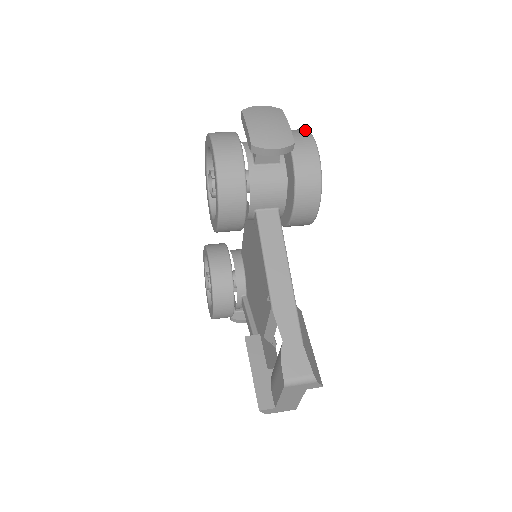
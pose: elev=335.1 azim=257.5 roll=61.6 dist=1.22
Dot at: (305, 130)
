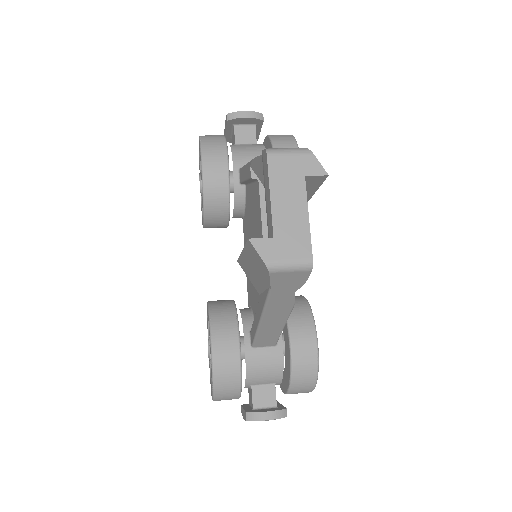
Dot at: occluded
